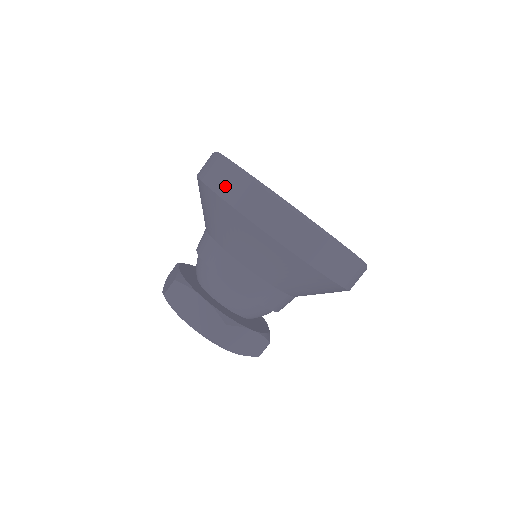
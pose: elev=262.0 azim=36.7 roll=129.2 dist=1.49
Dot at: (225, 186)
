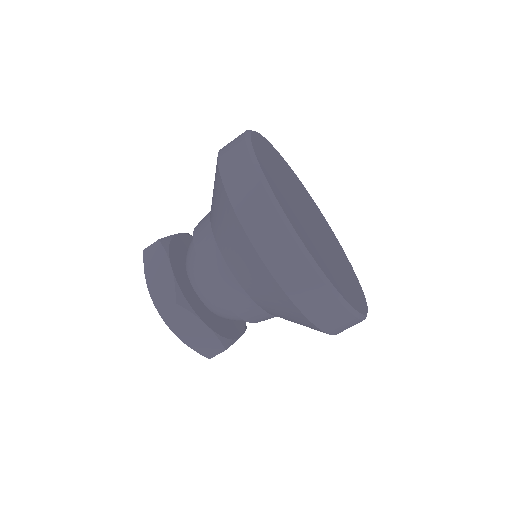
Dot at: (228, 157)
